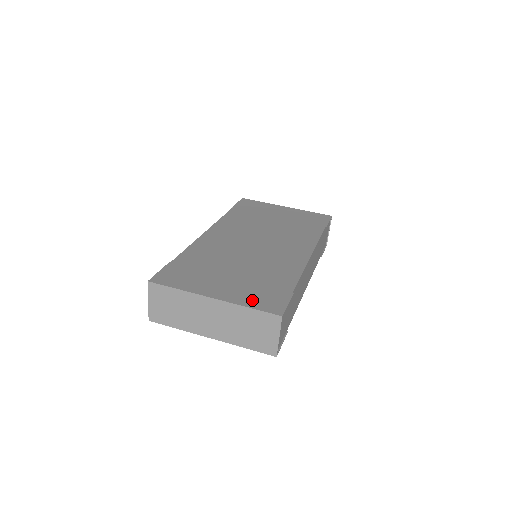
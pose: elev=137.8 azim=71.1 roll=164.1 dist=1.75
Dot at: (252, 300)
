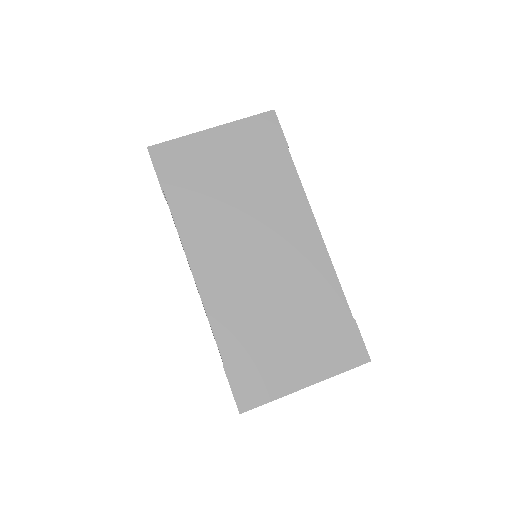
Dot at: (336, 361)
